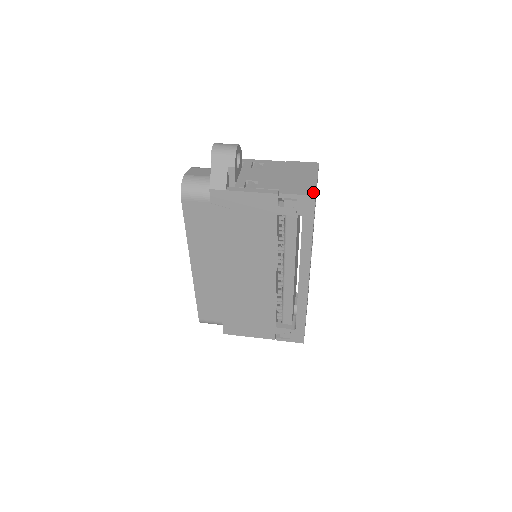
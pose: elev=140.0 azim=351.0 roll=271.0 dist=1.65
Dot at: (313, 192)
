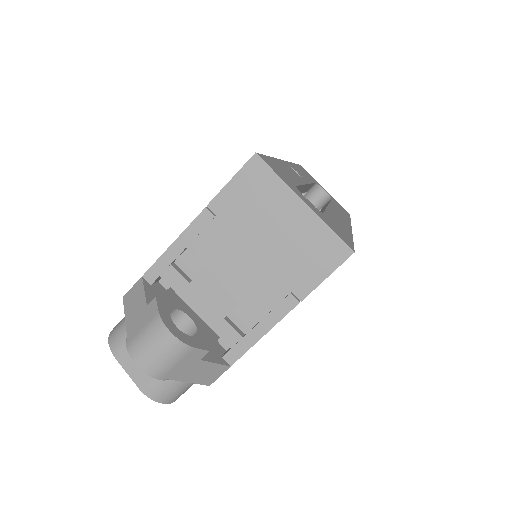
Dot at: (341, 248)
